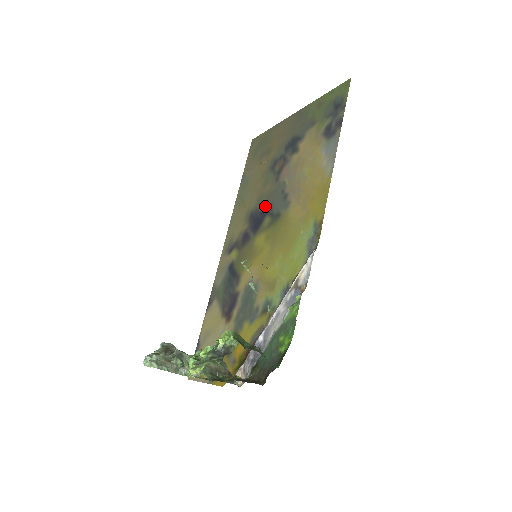
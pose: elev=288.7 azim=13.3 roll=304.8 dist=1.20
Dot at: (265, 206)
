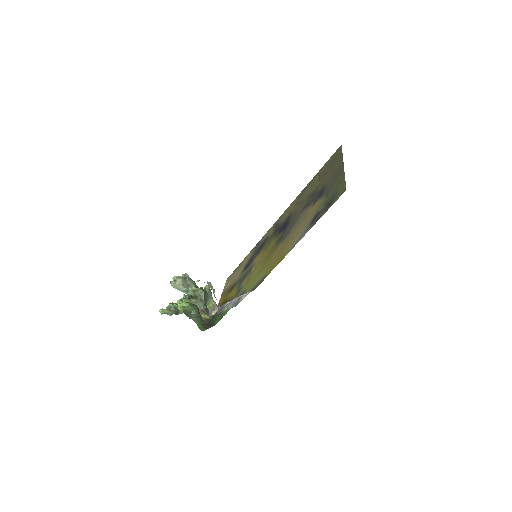
Dot at: (289, 222)
